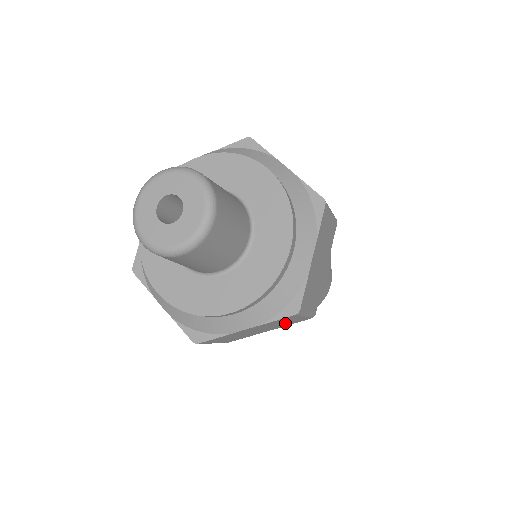
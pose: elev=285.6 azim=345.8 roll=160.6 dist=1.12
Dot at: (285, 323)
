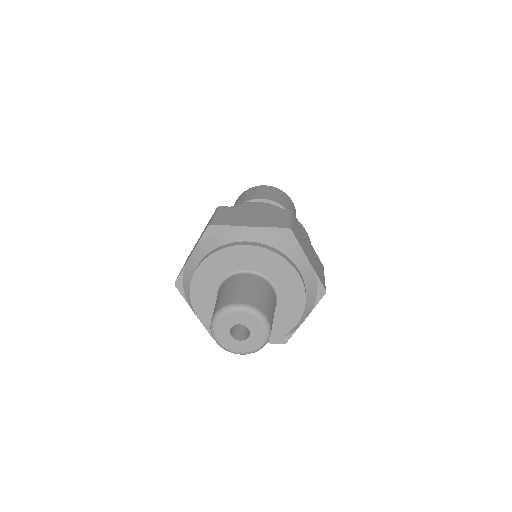
Dot at: occluded
